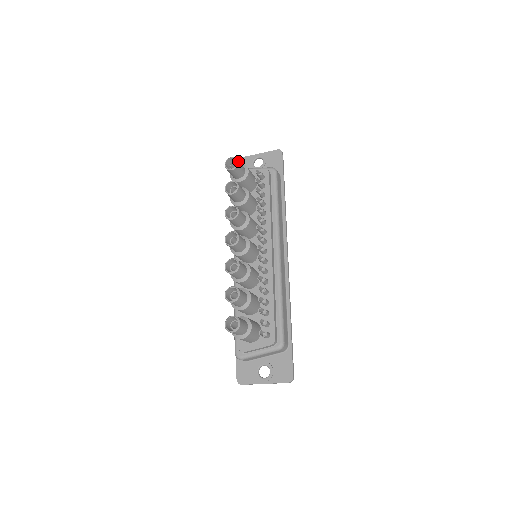
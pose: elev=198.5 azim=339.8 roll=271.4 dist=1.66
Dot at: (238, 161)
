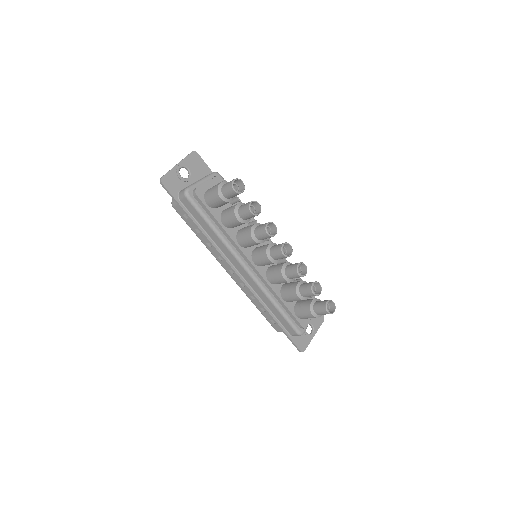
Dot at: (241, 181)
